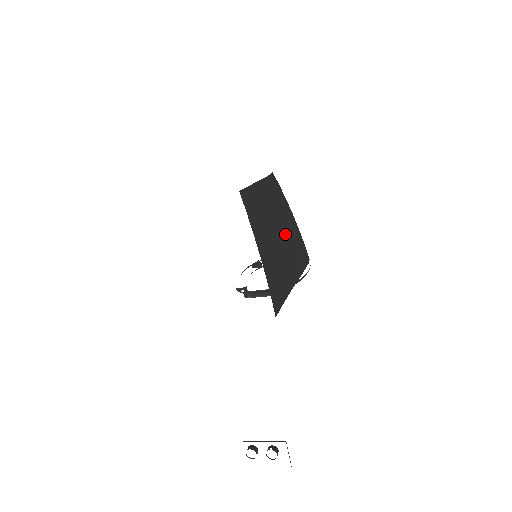
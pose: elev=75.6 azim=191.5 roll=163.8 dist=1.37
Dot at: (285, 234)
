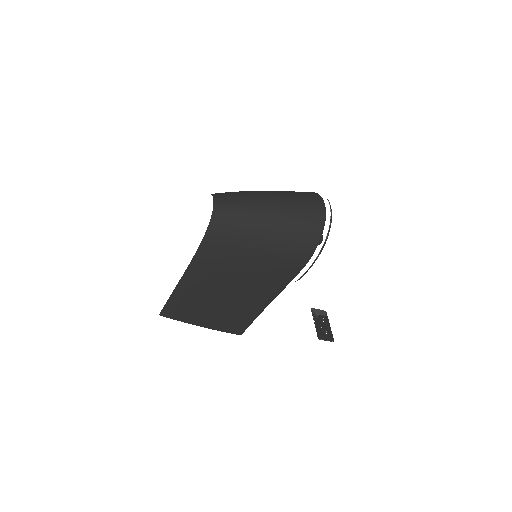
Dot at: (235, 288)
